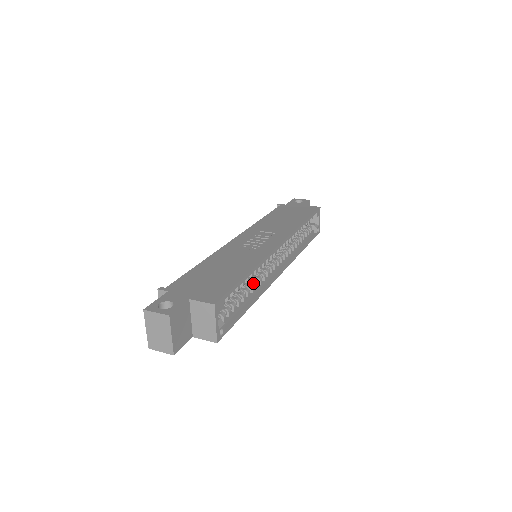
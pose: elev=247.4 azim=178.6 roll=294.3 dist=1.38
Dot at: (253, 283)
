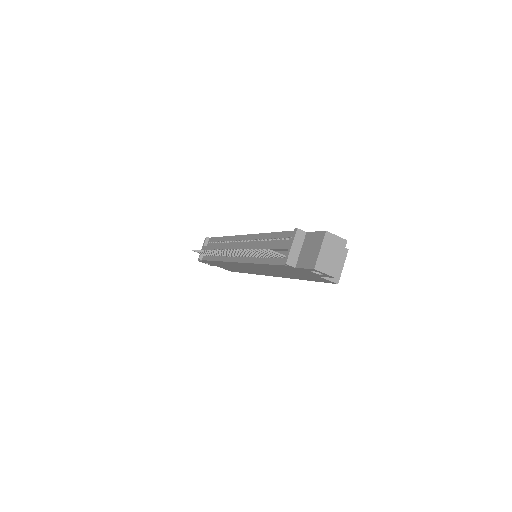
Dot at: occluded
